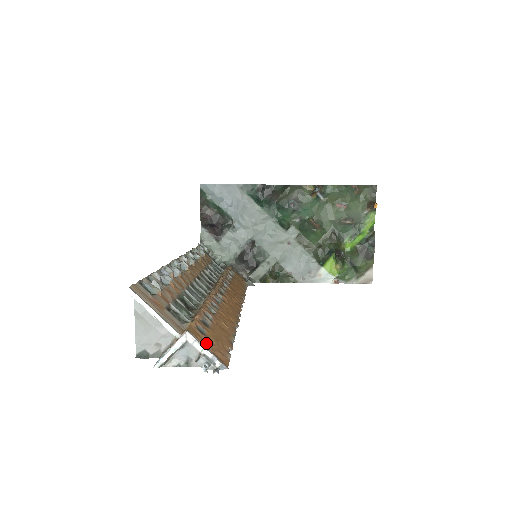
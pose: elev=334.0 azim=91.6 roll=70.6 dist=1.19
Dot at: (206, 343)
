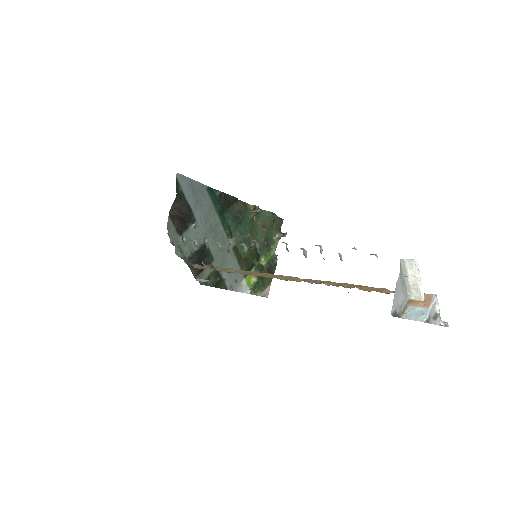
Dot at: occluded
